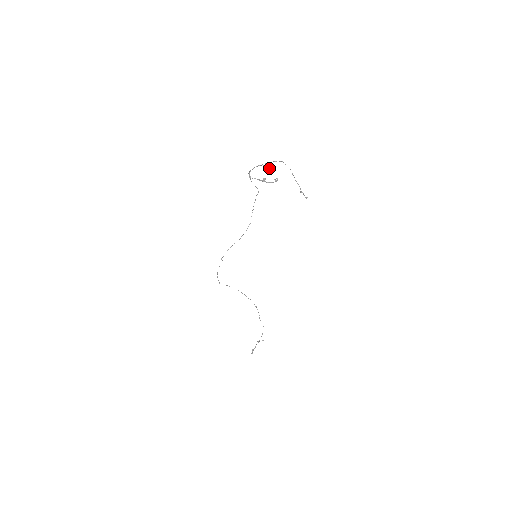
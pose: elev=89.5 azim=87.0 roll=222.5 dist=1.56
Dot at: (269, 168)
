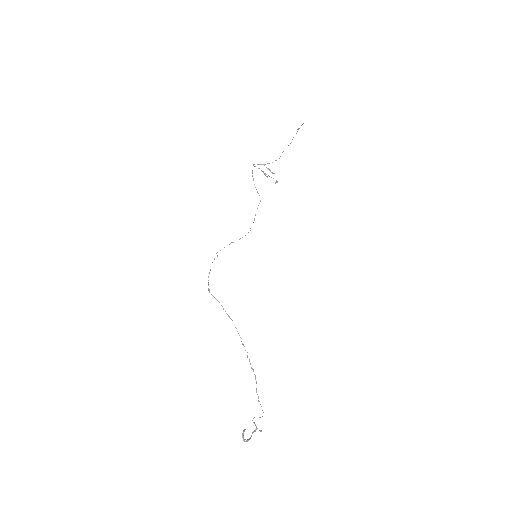
Dot at: (270, 171)
